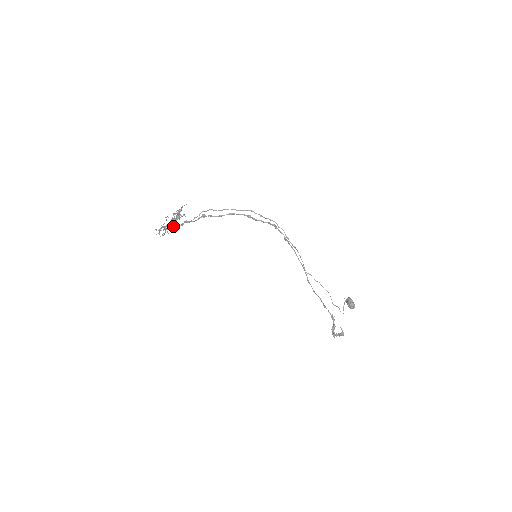
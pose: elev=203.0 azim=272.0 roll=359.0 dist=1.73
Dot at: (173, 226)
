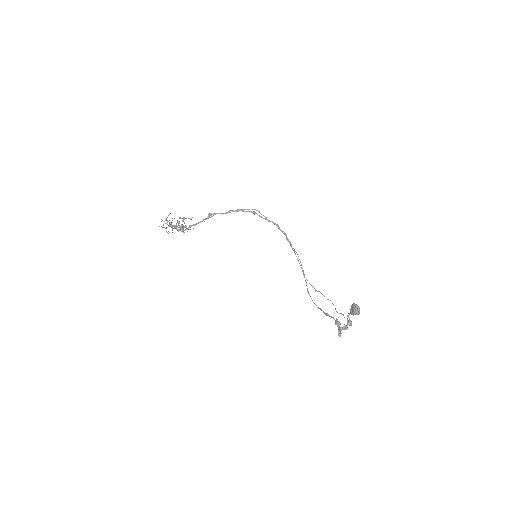
Dot at: (177, 226)
